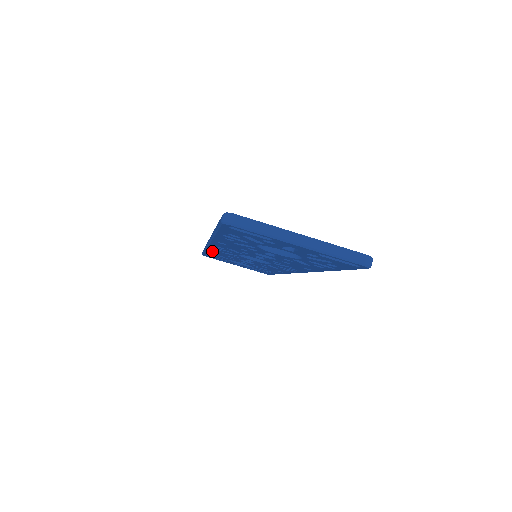
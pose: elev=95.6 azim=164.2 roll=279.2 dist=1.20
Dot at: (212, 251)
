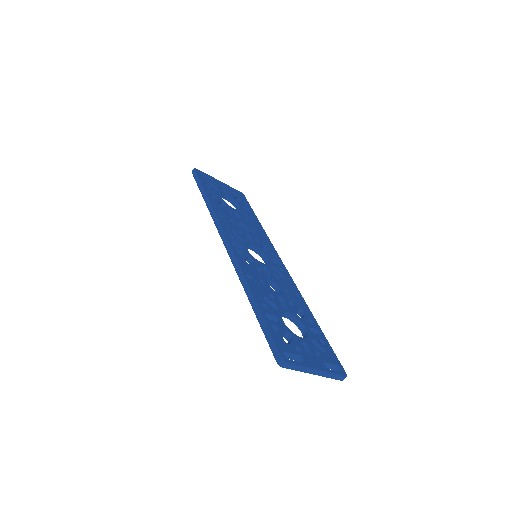
Dot at: occluded
